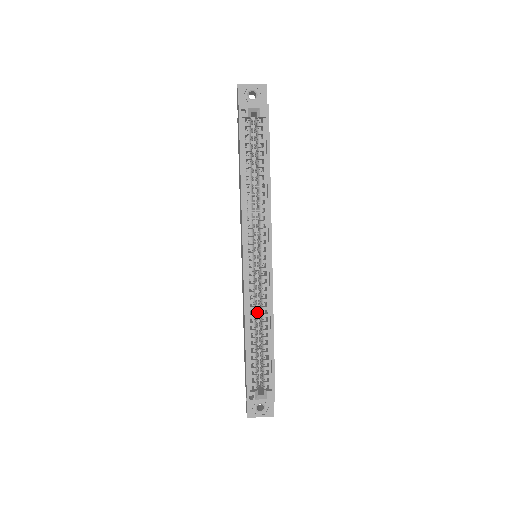
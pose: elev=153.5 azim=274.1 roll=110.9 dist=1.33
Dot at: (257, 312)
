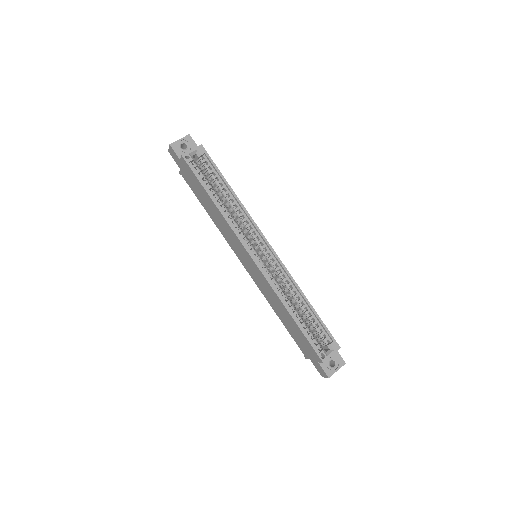
Dot at: occluded
